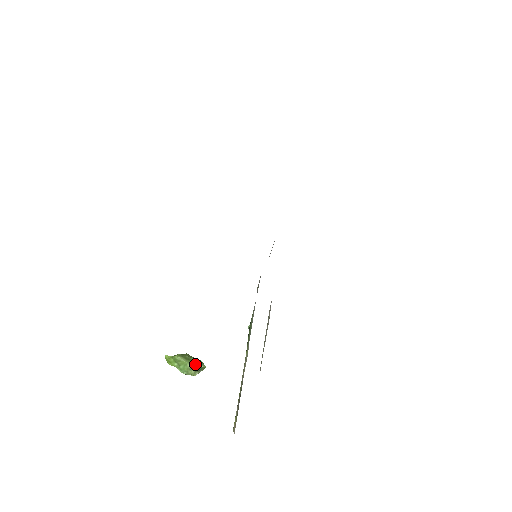
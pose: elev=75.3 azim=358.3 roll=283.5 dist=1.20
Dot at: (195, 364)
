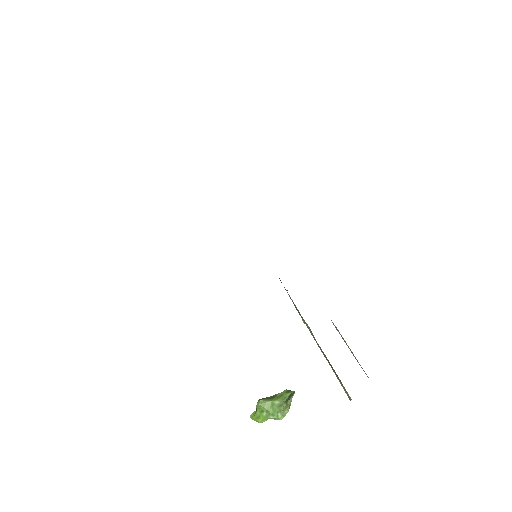
Dot at: (282, 397)
